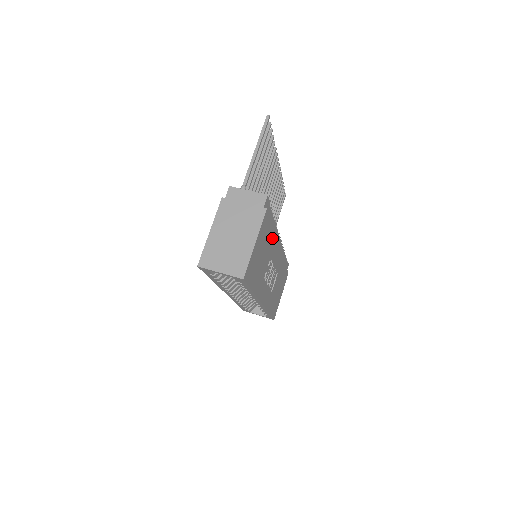
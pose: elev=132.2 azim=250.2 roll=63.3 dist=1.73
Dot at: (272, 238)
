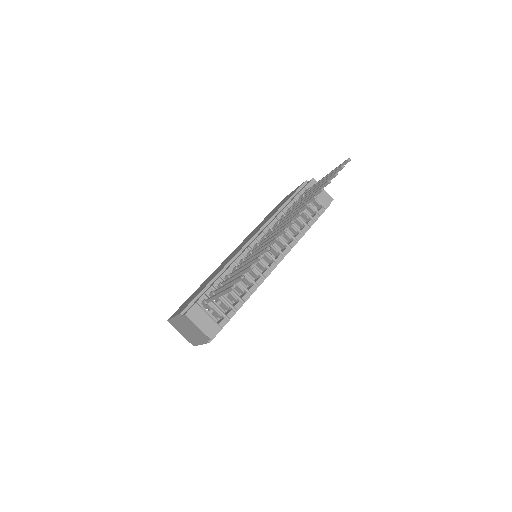
Dot at: occluded
